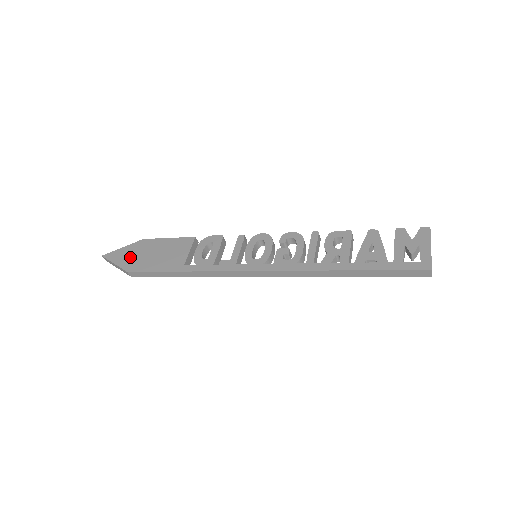
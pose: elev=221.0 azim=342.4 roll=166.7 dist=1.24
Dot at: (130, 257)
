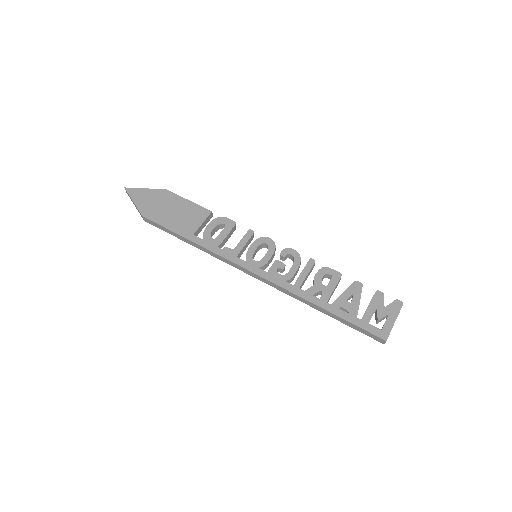
Dot at: (149, 202)
